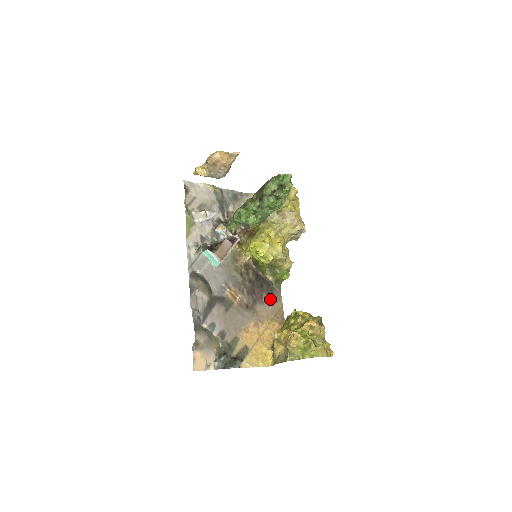
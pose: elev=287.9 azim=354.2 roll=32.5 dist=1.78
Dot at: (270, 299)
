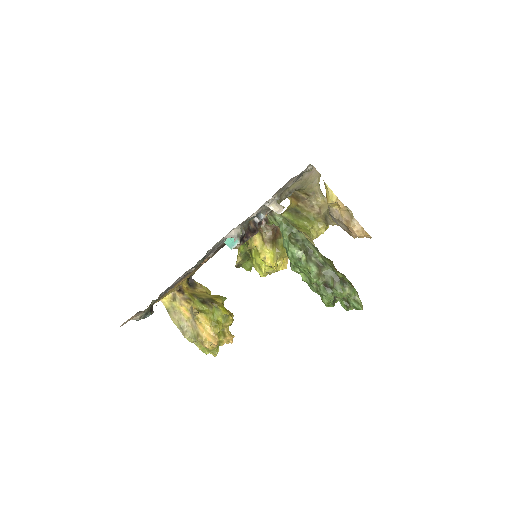
Dot at: occluded
